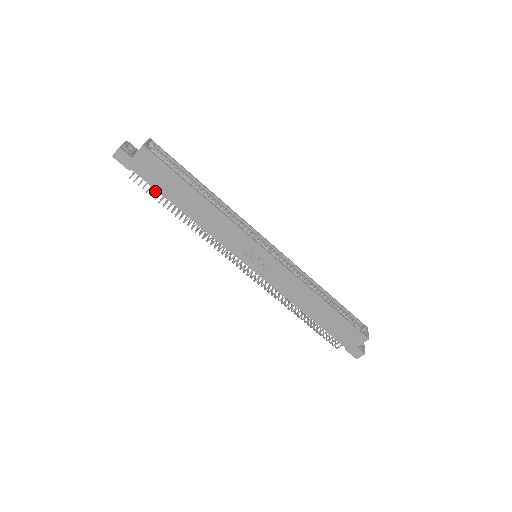
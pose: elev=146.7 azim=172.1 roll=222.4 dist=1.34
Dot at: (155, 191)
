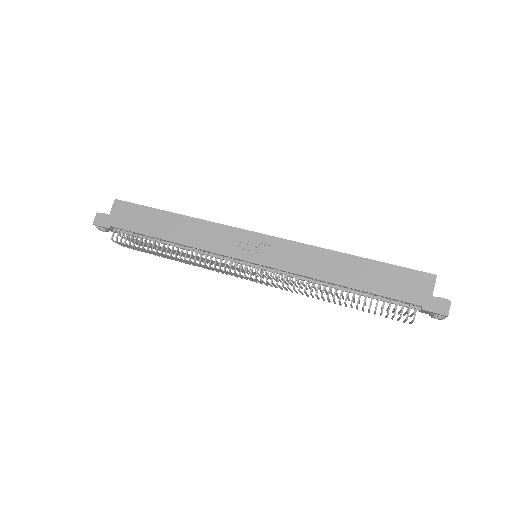
Dot at: (136, 238)
